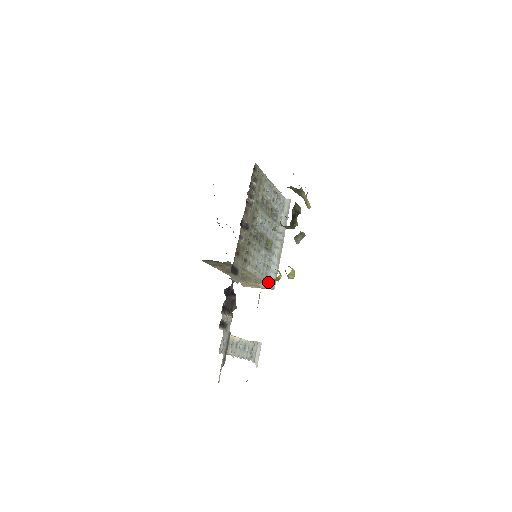
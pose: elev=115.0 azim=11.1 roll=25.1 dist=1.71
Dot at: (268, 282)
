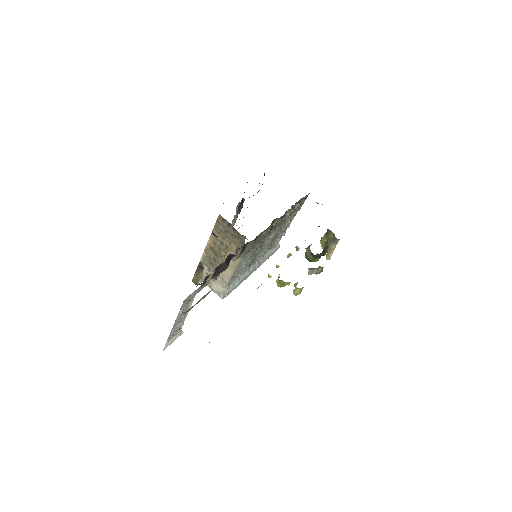
Dot at: (225, 289)
